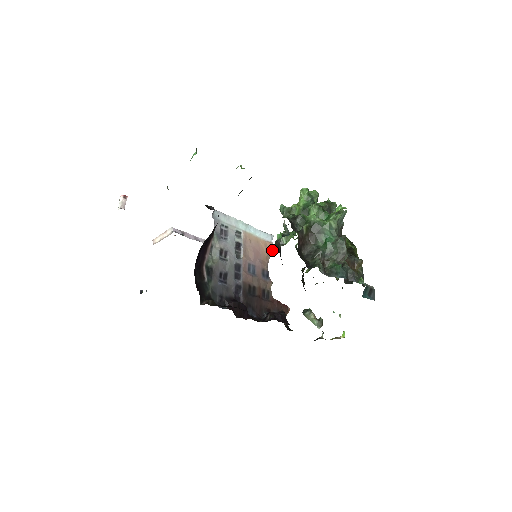
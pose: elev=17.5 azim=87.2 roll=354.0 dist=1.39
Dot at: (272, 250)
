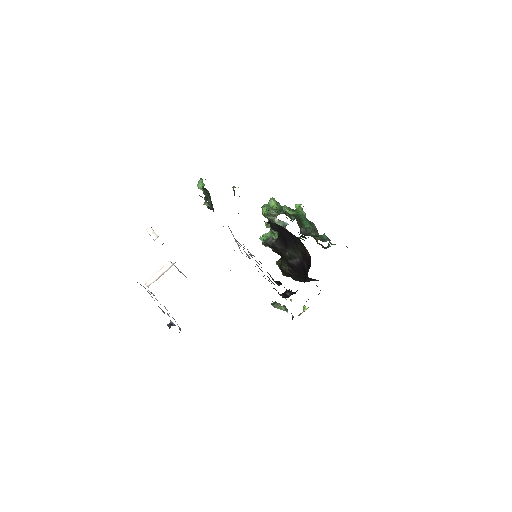
Dot at: occluded
